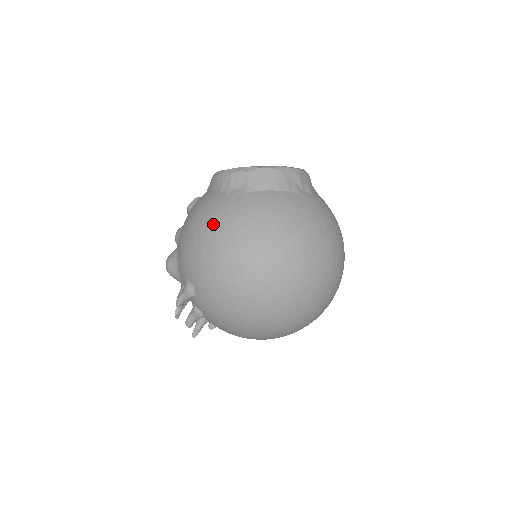
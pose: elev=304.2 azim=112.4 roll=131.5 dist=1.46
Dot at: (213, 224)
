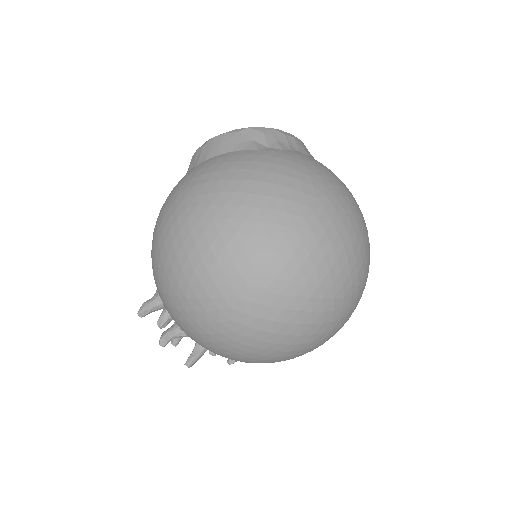
Dot at: (161, 209)
